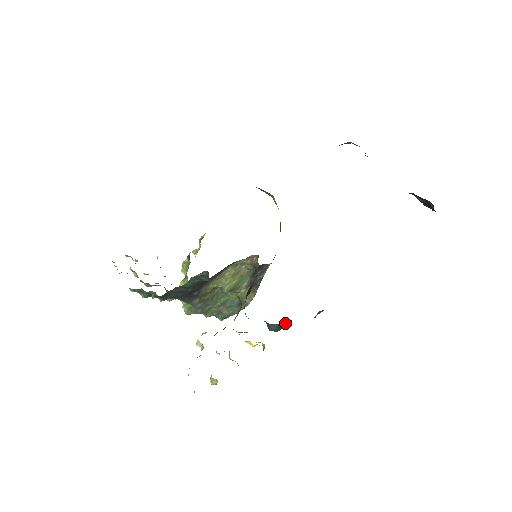
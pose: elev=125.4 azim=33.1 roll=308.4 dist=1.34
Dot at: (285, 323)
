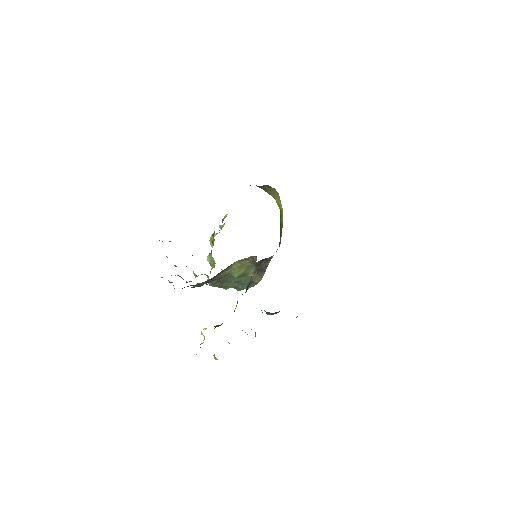
Dot at: (279, 311)
